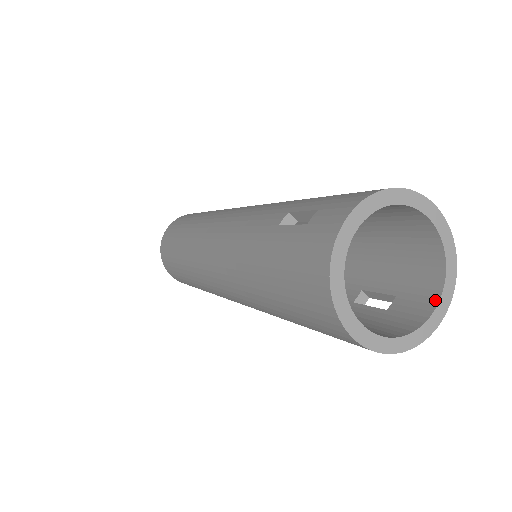
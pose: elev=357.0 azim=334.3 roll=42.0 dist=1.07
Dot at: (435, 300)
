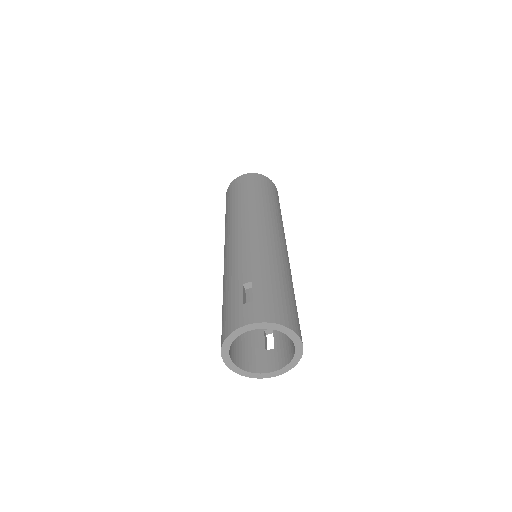
Dot at: (278, 368)
